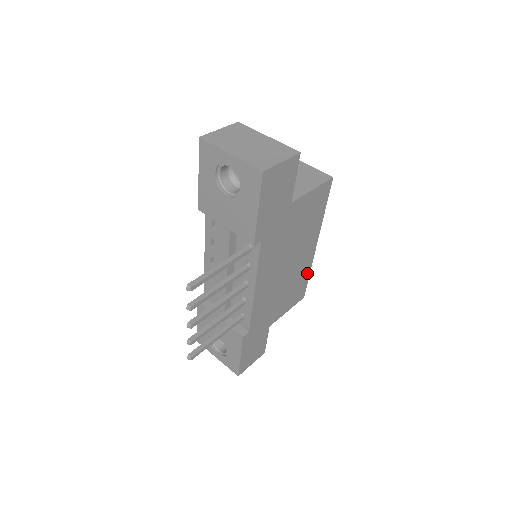
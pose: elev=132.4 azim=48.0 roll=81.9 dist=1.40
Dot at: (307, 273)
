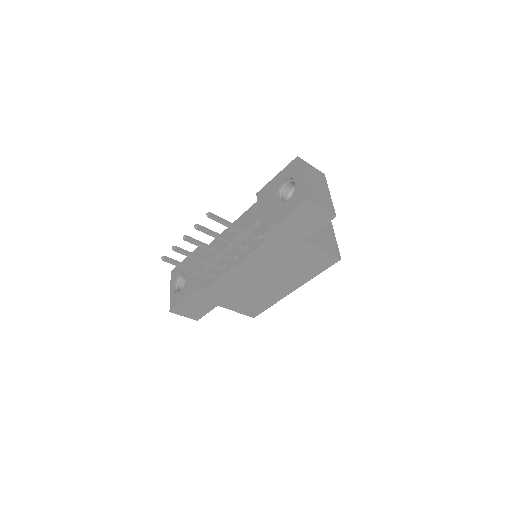
Dot at: (271, 303)
